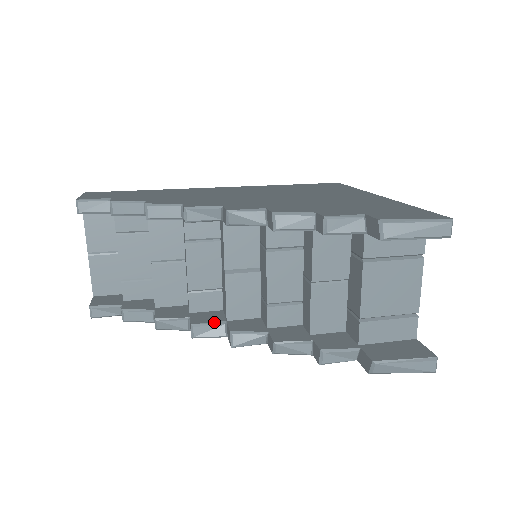
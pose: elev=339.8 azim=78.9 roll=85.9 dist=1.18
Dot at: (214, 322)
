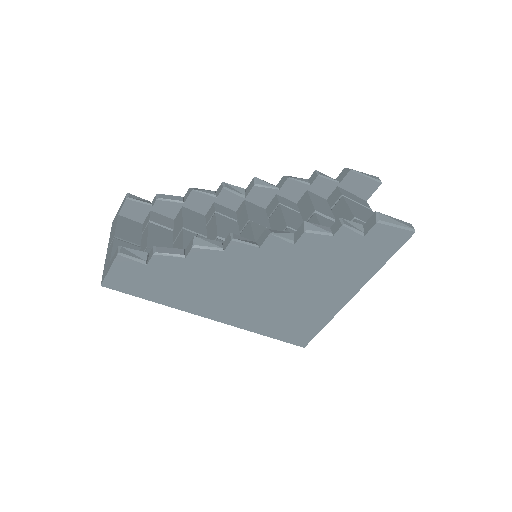
Dot at: (246, 239)
